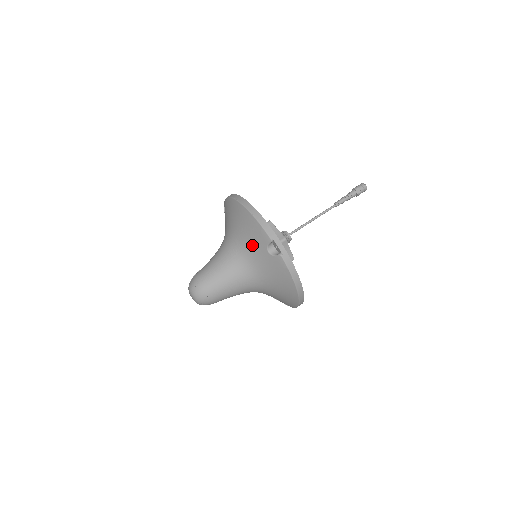
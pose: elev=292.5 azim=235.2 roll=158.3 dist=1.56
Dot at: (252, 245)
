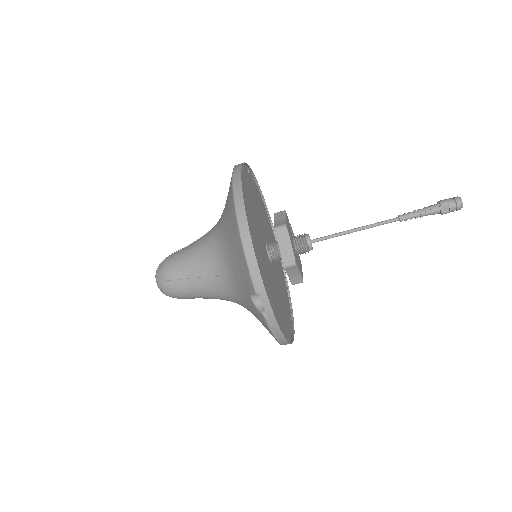
Dot at: (236, 274)
